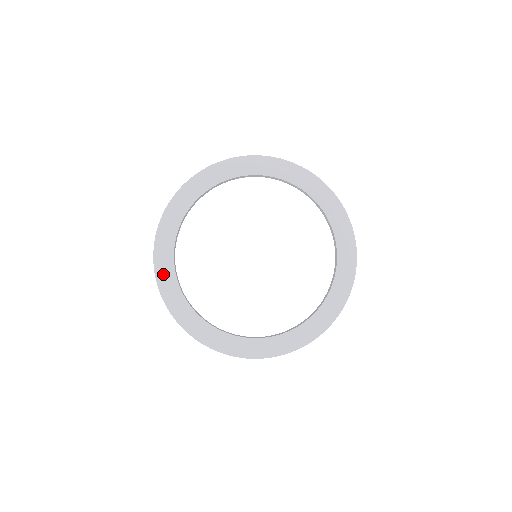
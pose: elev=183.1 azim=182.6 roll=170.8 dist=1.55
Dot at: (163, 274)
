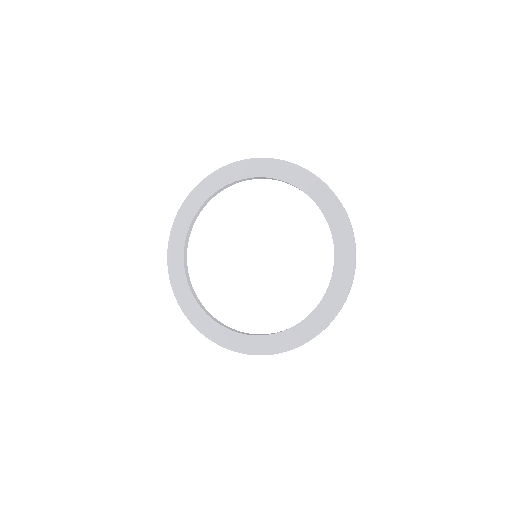
Dot at: (207, 329)
